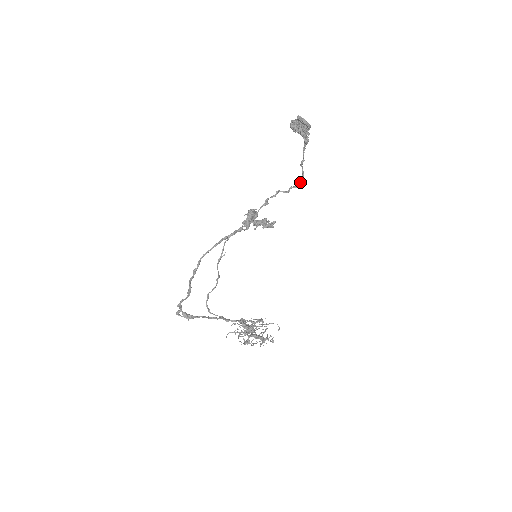
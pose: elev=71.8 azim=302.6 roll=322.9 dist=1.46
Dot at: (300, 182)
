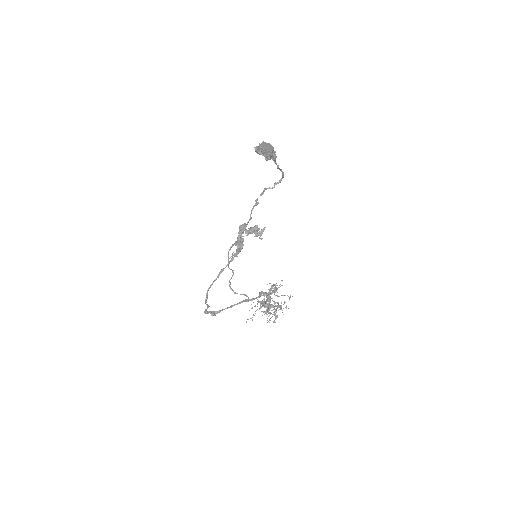
Dot at: (282, 178)
